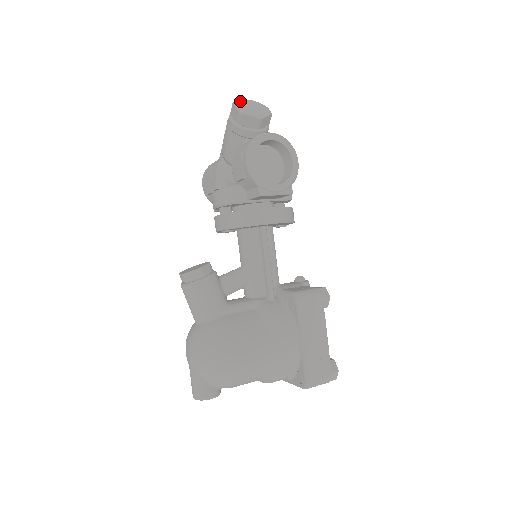
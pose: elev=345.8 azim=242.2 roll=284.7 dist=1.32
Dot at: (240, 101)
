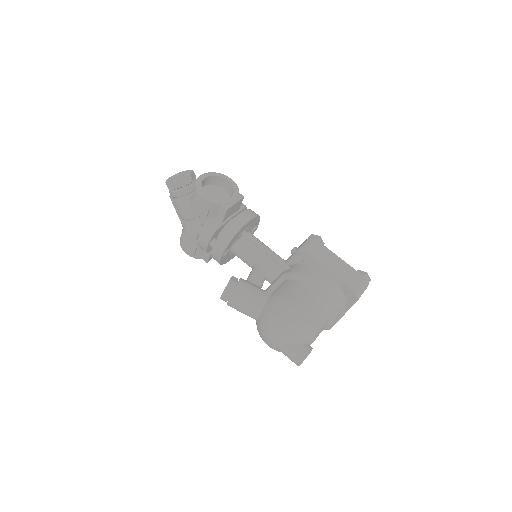
Dot at: (168, 179)
